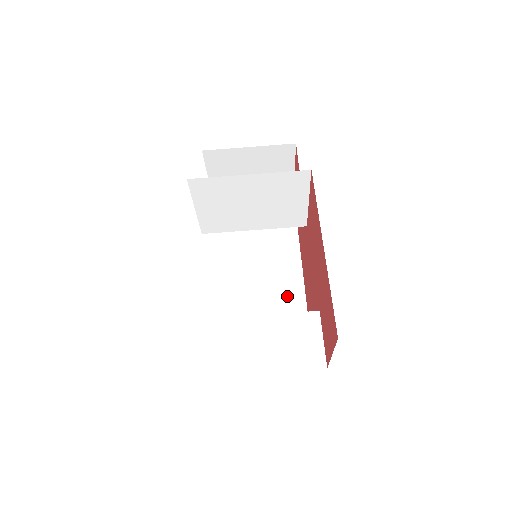
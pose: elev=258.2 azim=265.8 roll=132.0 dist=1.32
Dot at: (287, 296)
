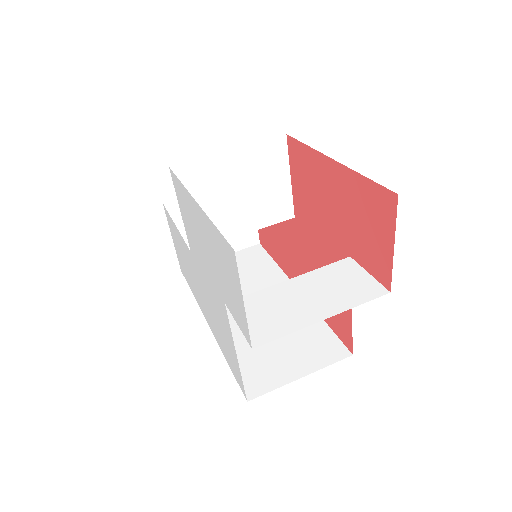
Dot at: occluded
